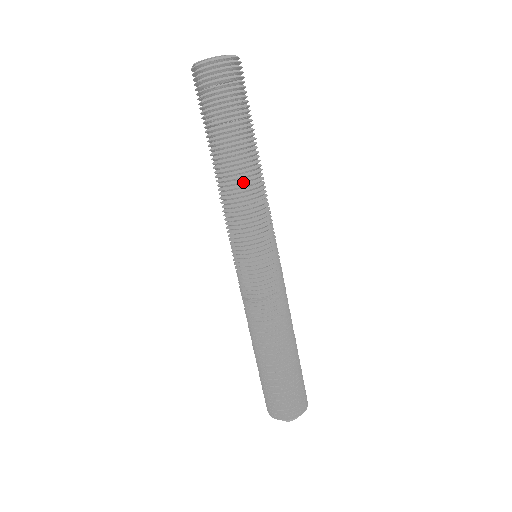
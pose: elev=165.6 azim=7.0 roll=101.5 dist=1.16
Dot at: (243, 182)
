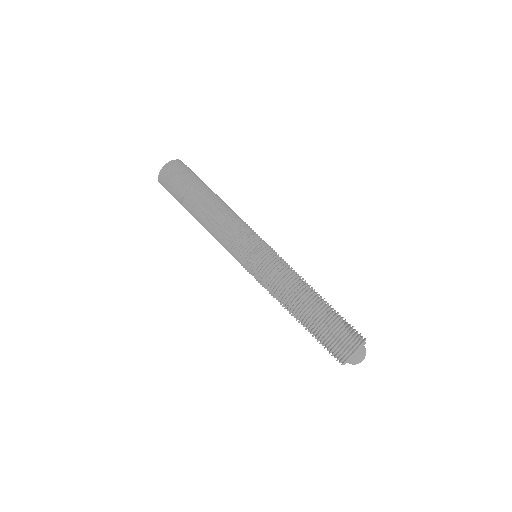
Dot at: (216, 213)
